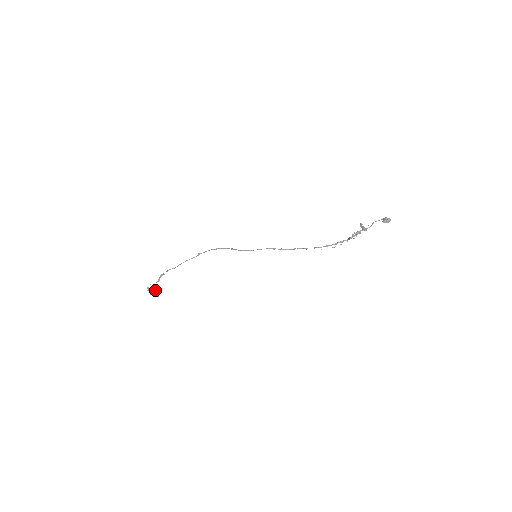
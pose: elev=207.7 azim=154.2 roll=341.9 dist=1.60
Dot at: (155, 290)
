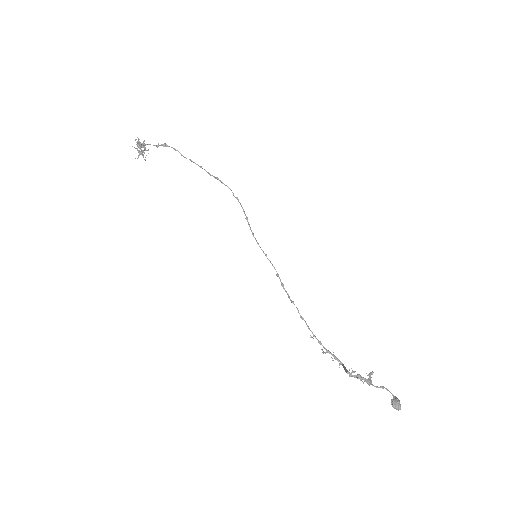
Dot at: (142, 150)
